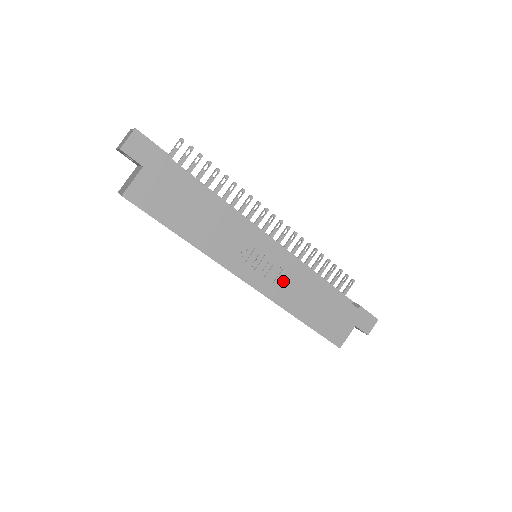
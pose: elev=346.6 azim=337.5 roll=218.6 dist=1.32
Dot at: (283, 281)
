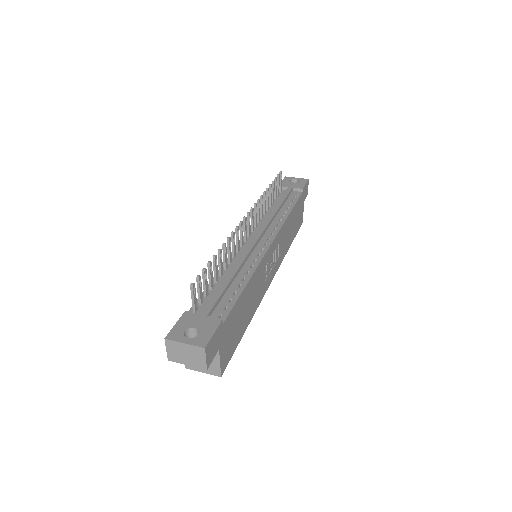
Dot at: (280, 248)
